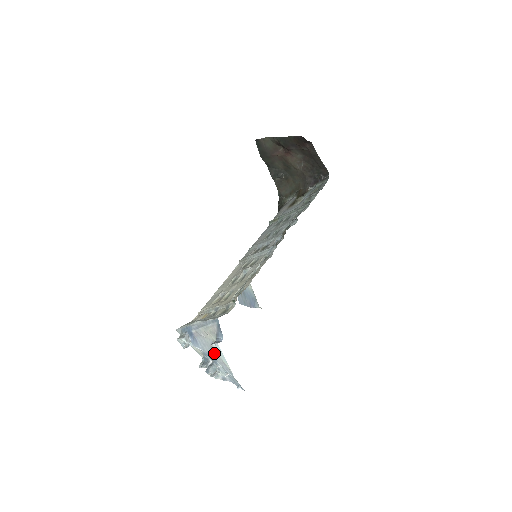
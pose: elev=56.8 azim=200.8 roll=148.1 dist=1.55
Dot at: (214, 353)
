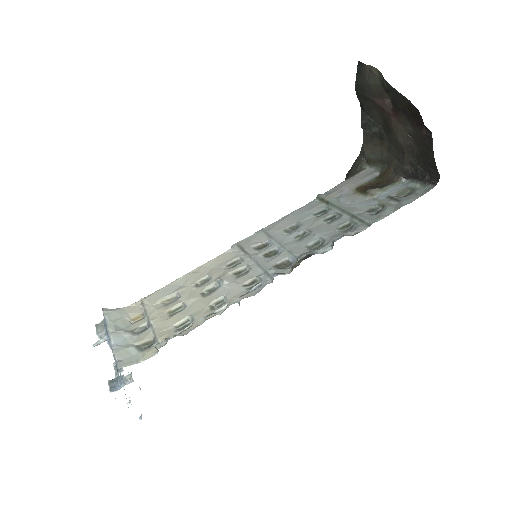
Dot at: occluded
